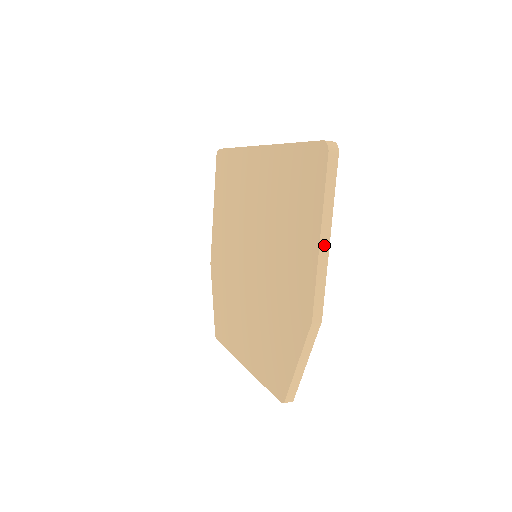
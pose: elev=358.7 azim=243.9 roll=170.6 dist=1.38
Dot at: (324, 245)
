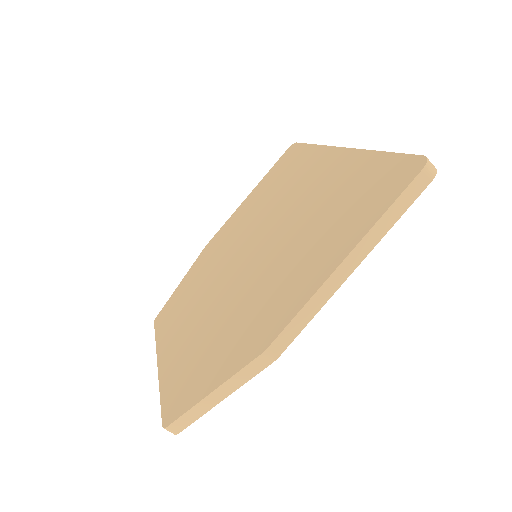
Dot at: (343, 271)
